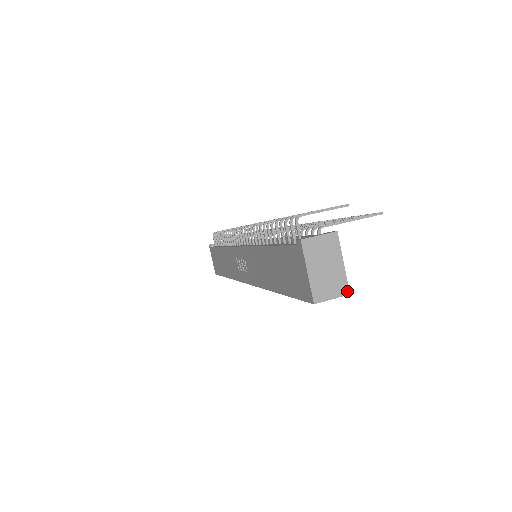
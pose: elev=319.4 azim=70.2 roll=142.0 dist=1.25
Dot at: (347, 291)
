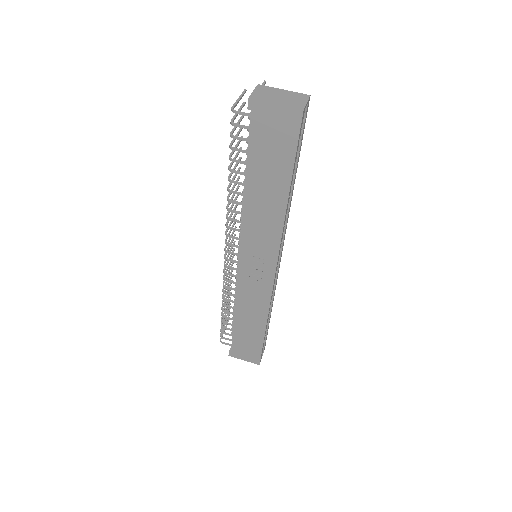
Dot at: (307, 95)
